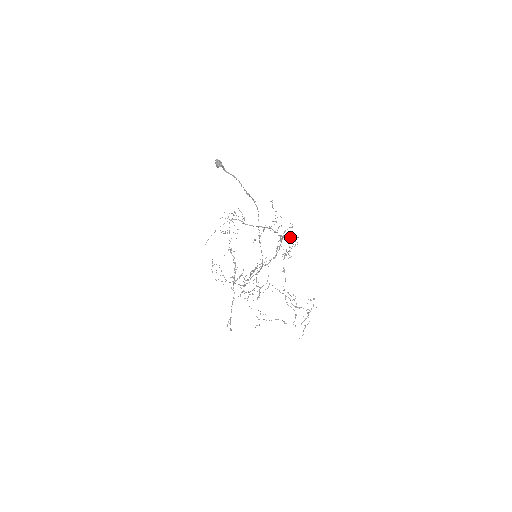
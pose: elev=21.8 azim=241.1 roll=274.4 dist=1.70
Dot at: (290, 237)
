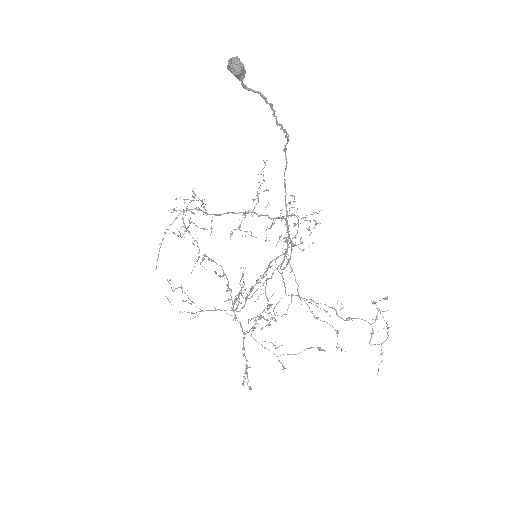
Dot at: occluded
